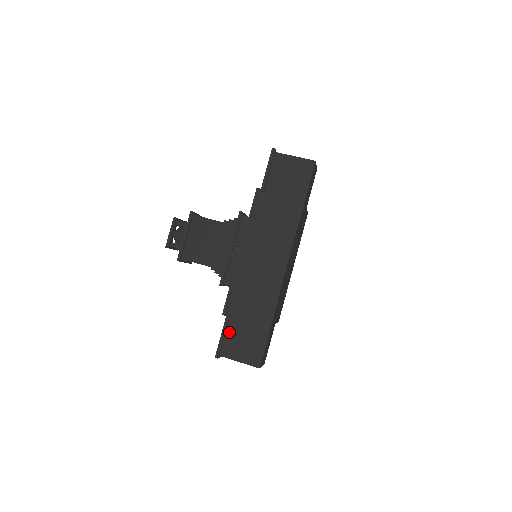
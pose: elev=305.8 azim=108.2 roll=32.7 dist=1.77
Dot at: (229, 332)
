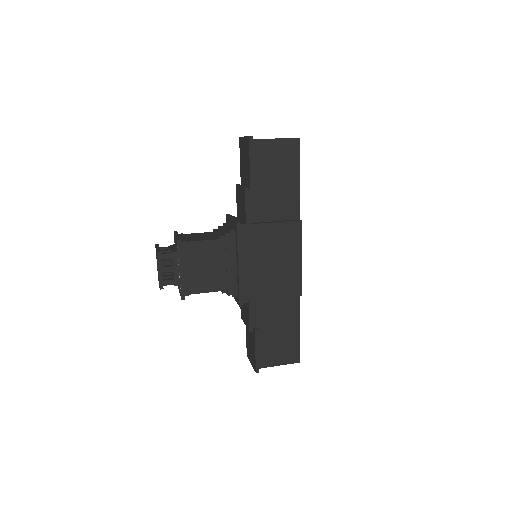
Dot at: (261, 344)
